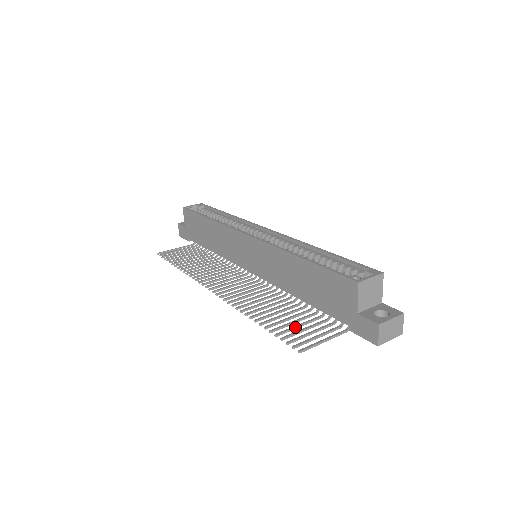
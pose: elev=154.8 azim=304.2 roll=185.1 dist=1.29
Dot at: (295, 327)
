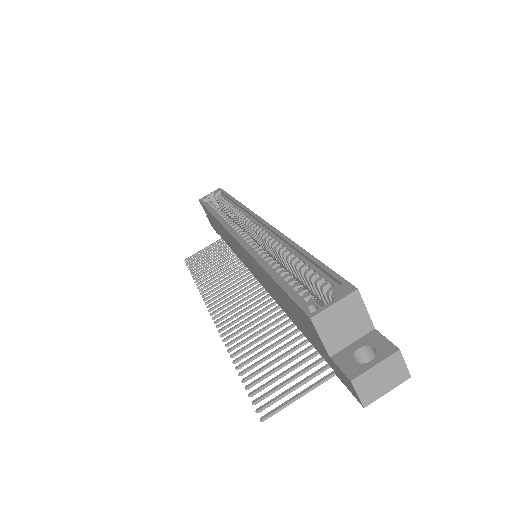
Dot at: (273, 370)
